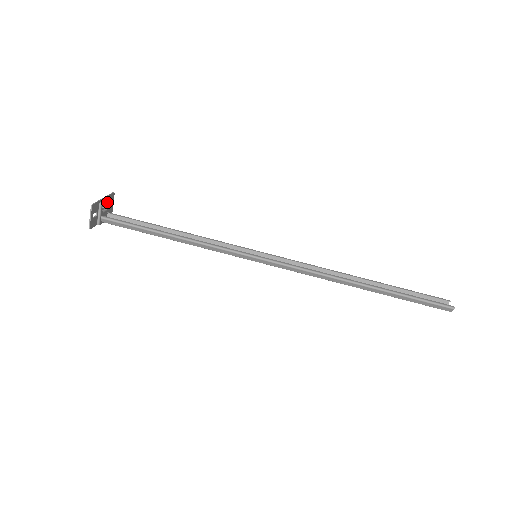
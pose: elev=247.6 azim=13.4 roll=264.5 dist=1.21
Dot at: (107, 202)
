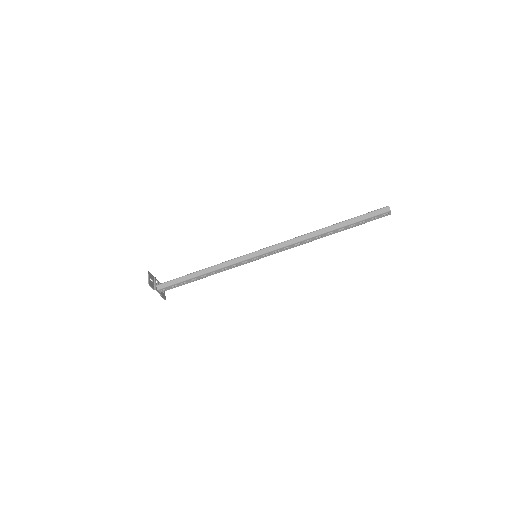
Dot at: occluded
